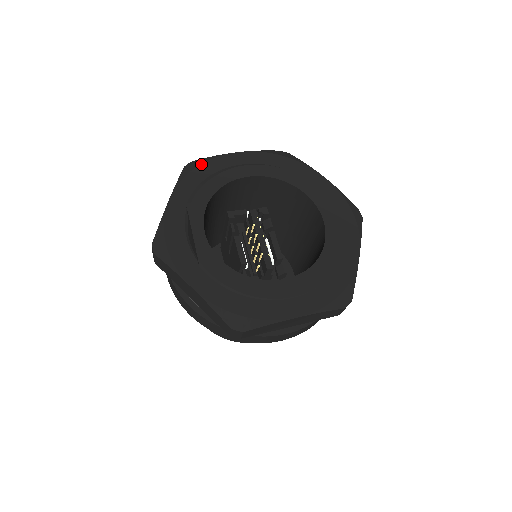
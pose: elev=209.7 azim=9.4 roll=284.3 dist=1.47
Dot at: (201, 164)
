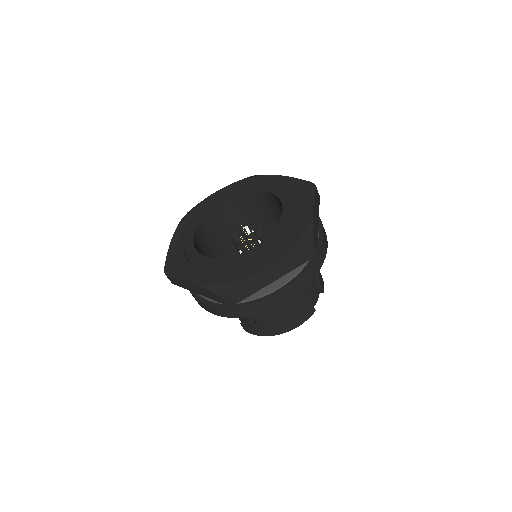
Dot at: (191, 210)
